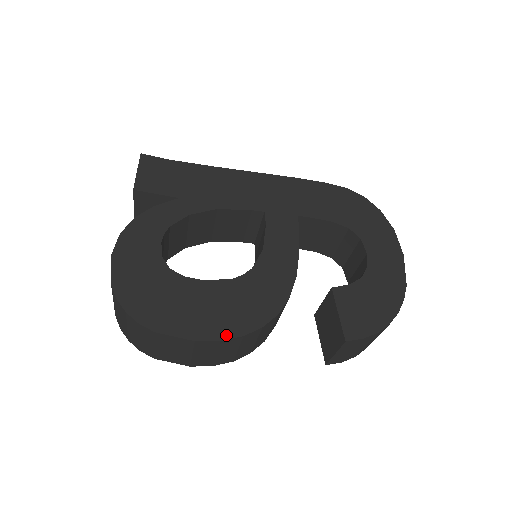
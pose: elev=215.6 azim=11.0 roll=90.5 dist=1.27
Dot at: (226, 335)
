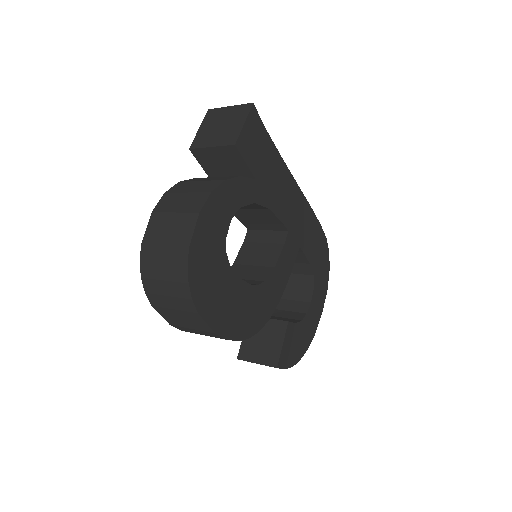
Dot at: (232, 336)
